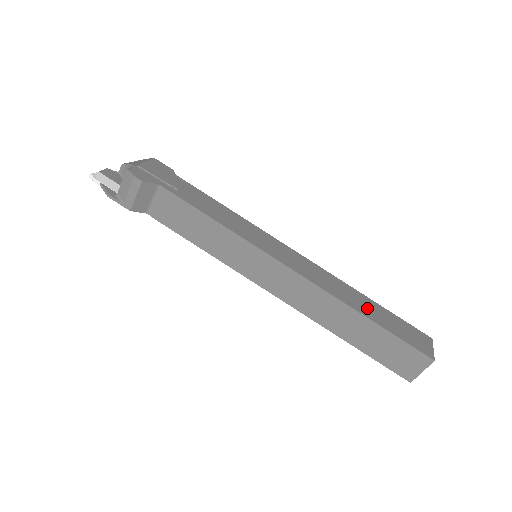
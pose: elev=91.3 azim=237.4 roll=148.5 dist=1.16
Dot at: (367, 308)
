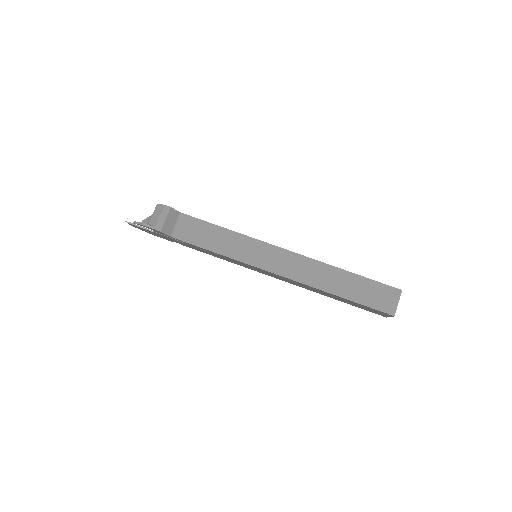
Dot at: occluded
